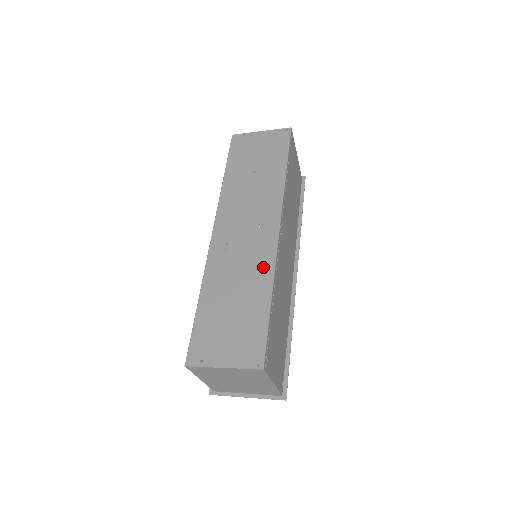
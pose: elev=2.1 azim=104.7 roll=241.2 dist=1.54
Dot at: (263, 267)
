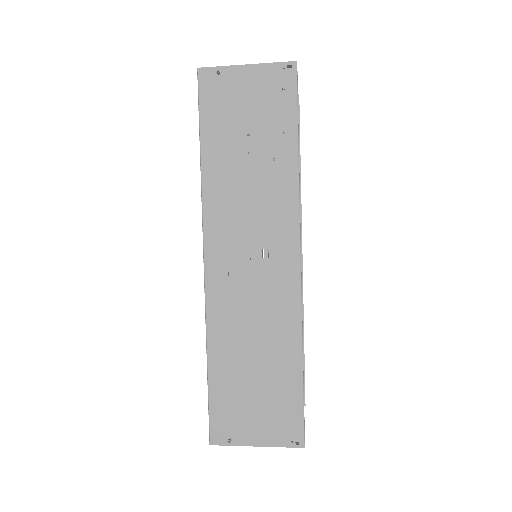
Dot at: (286, 318)
